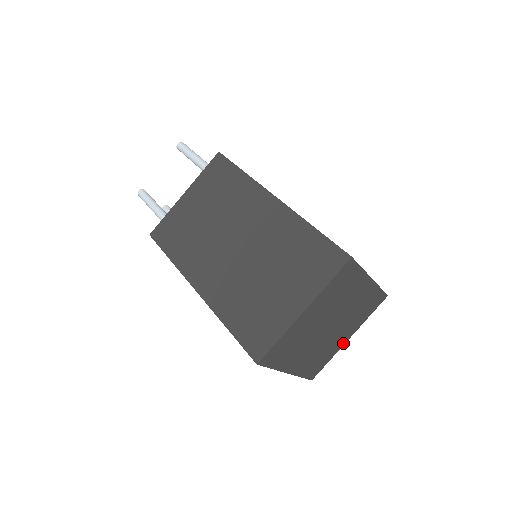
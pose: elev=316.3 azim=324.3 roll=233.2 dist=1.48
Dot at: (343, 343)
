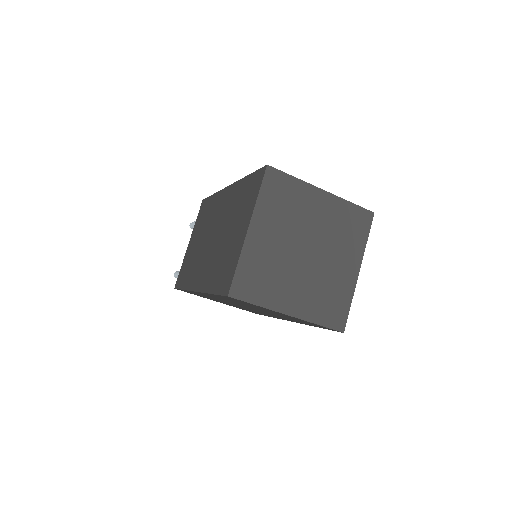
Dot at: (354, 278)
